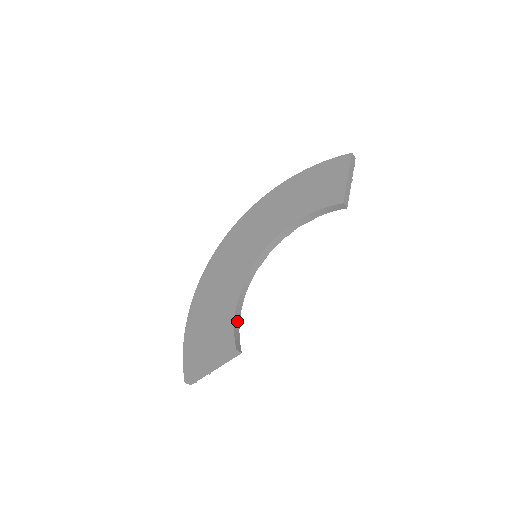
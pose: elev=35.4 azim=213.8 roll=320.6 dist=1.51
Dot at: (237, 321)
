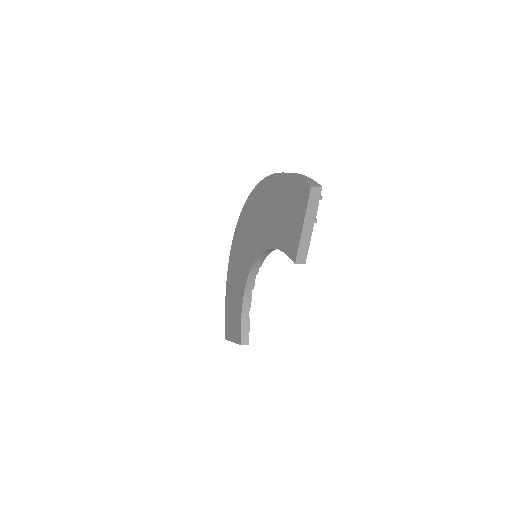
Dot at: (245, 315)
